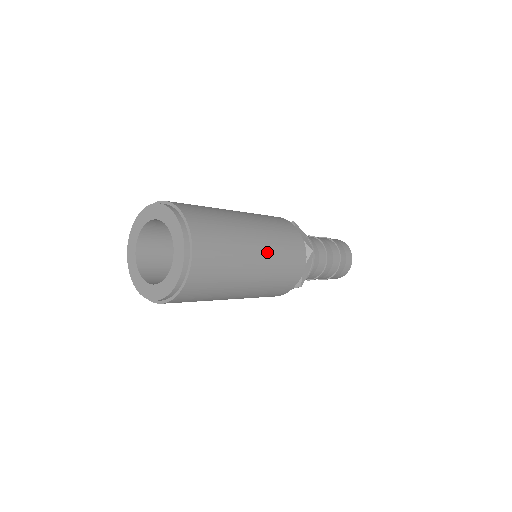
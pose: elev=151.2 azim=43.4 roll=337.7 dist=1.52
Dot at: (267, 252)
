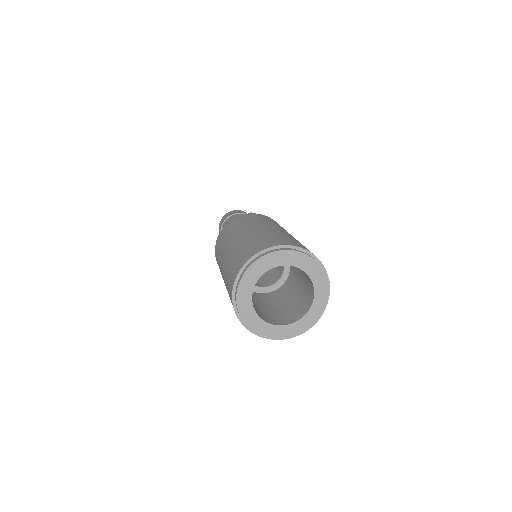
Dot at: occluded
